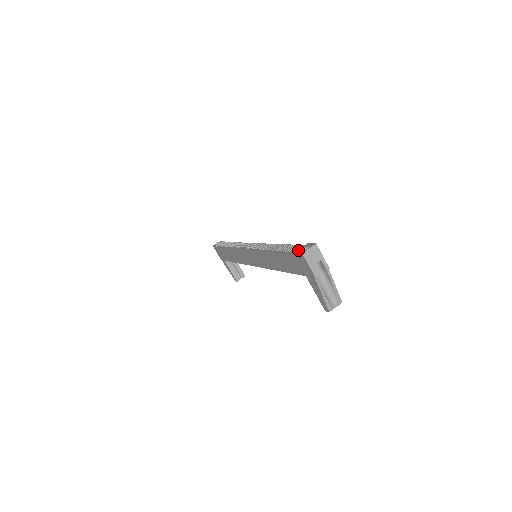
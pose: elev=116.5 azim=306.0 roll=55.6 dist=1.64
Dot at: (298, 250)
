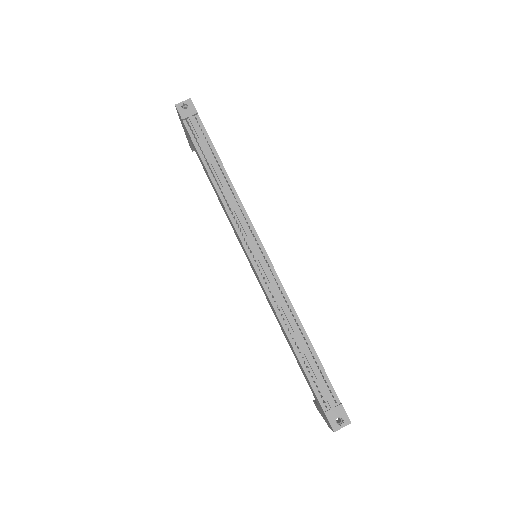
Dot at: (330, 414)
